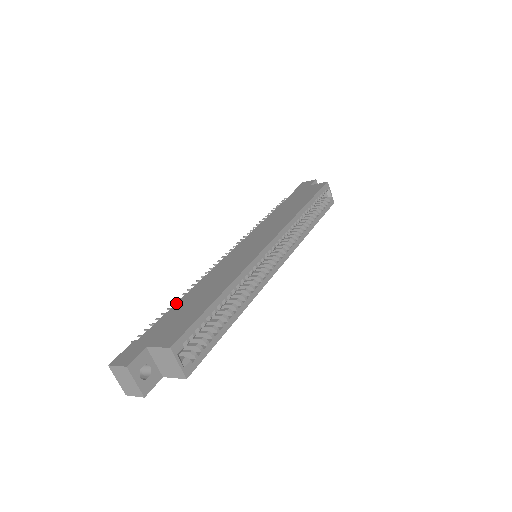
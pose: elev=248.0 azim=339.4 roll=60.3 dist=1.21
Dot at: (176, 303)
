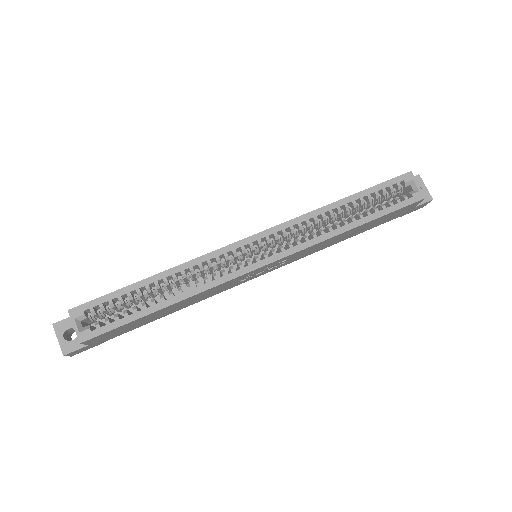
Dot at: occluded
